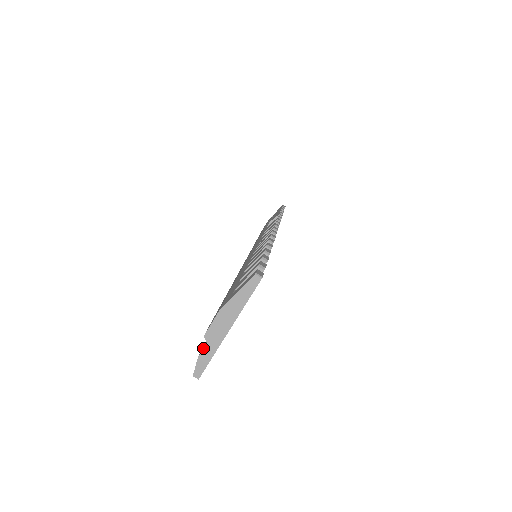
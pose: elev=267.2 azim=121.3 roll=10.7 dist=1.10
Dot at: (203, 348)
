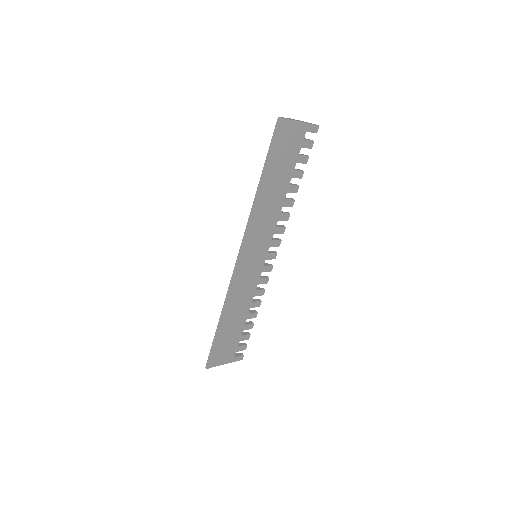
Dot at: (287, 118)
